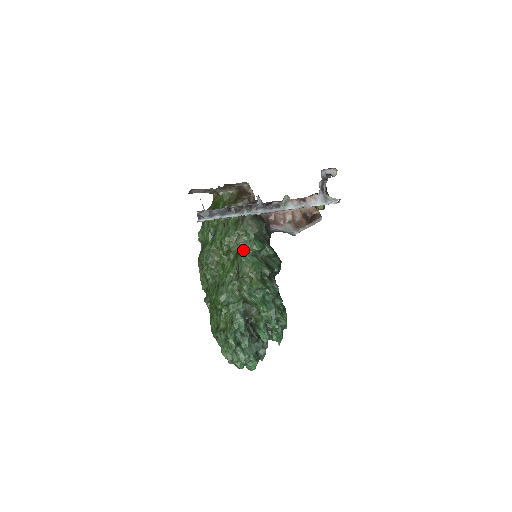
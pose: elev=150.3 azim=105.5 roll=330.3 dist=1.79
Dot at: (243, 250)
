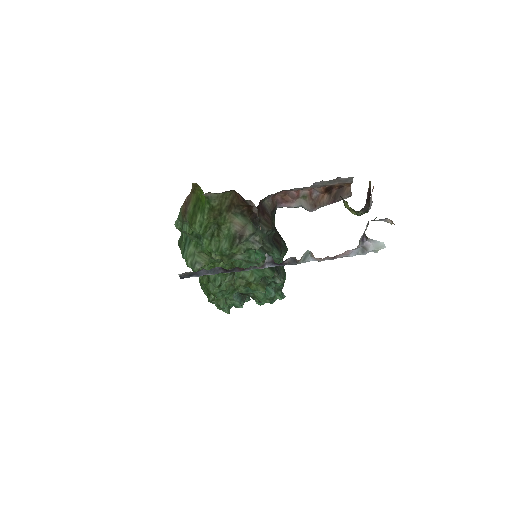
Dot at: occluded
